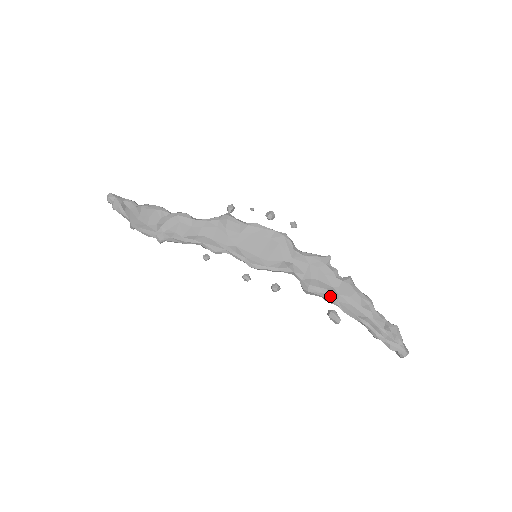
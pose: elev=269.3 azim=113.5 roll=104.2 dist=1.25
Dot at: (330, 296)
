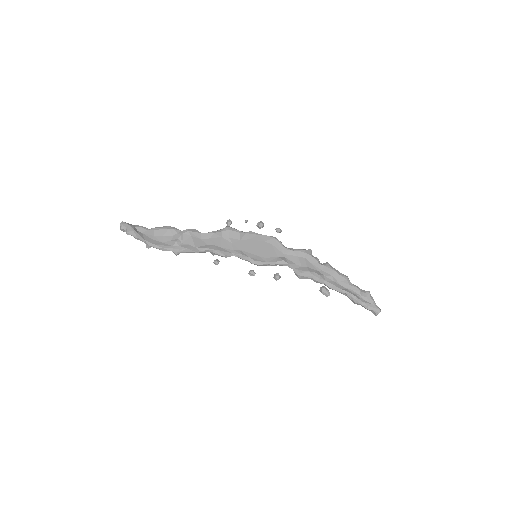
Dot at: (319, 277)
